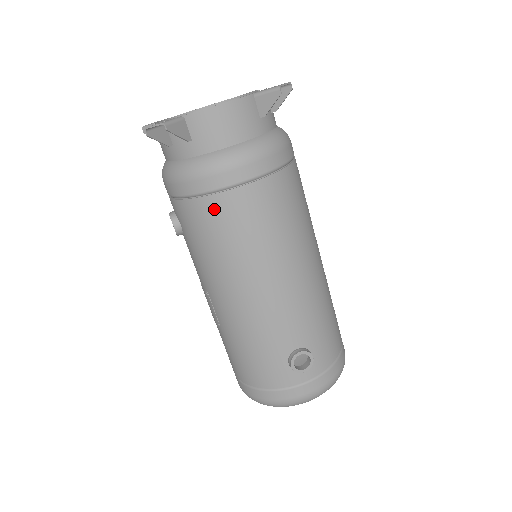
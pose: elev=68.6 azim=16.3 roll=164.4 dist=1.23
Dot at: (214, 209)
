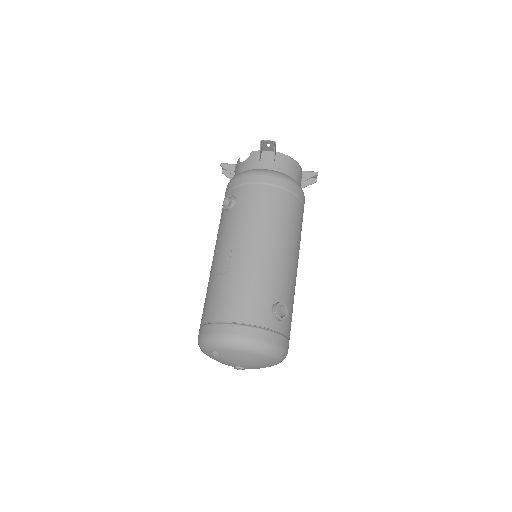
Dot at: (272, 194)
